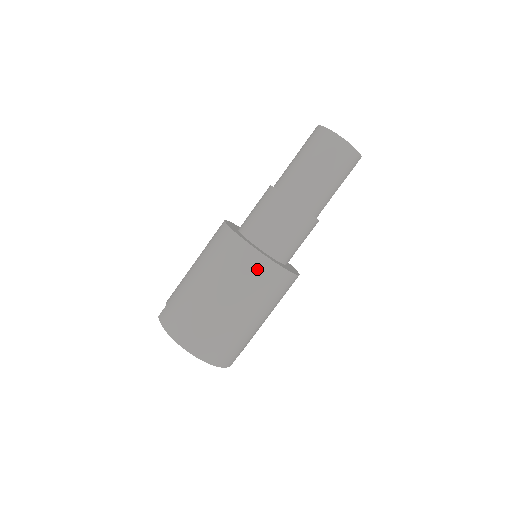
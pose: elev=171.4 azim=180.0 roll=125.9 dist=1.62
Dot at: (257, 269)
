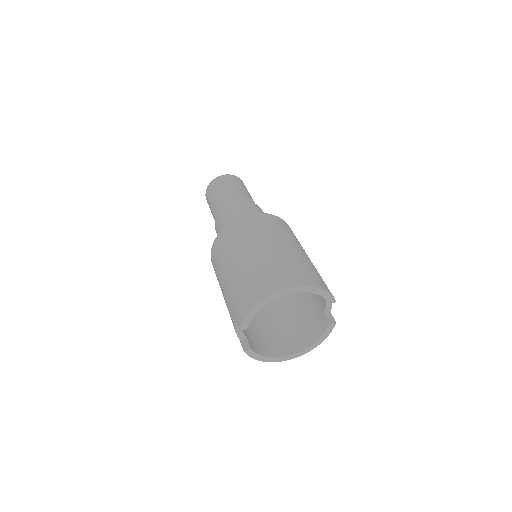
Dot at: (255, 222)
